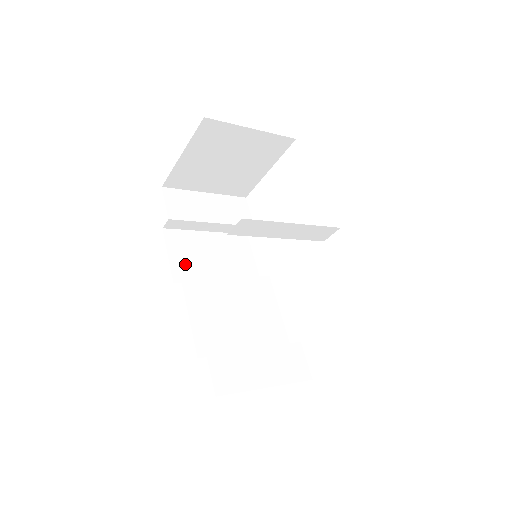
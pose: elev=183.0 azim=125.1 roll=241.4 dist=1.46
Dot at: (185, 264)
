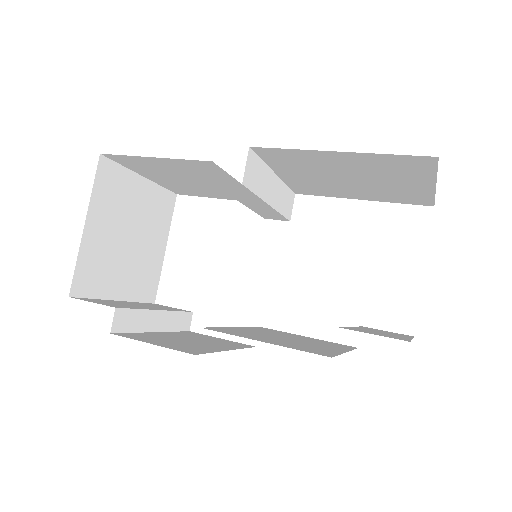
Dot at: (178, 346)
